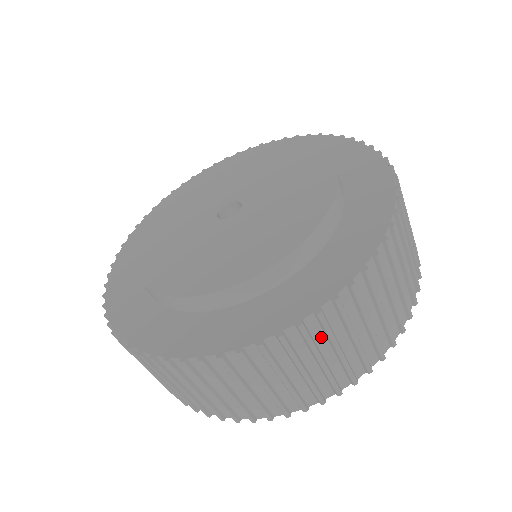
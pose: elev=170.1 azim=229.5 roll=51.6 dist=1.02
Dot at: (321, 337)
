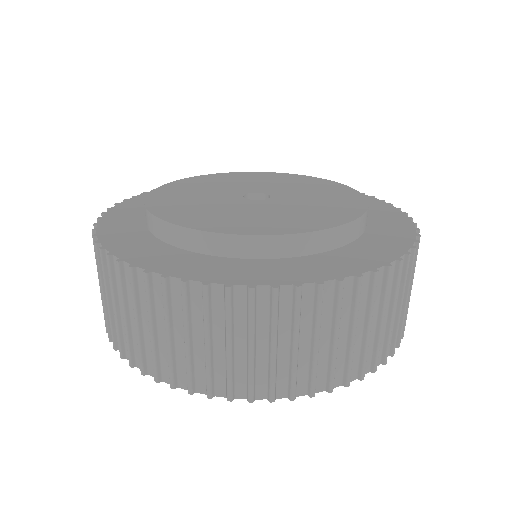
Dot at: occluded
